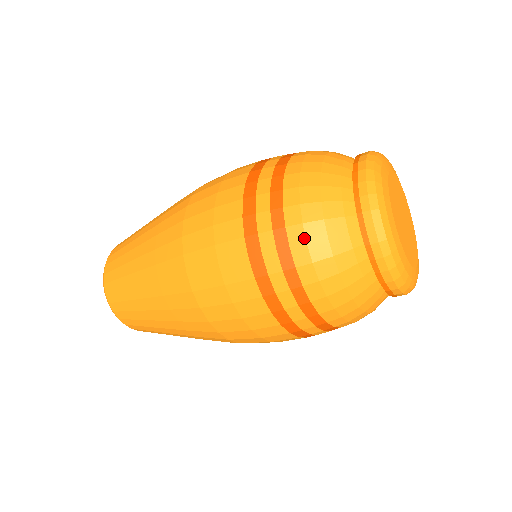
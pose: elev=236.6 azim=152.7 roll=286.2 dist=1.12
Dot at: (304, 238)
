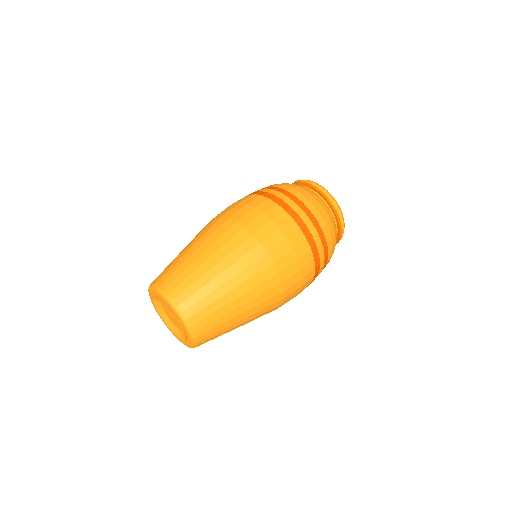
Dot at: (318, 212)
